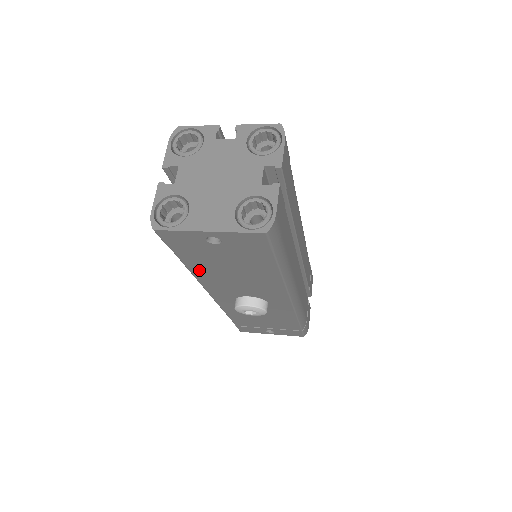
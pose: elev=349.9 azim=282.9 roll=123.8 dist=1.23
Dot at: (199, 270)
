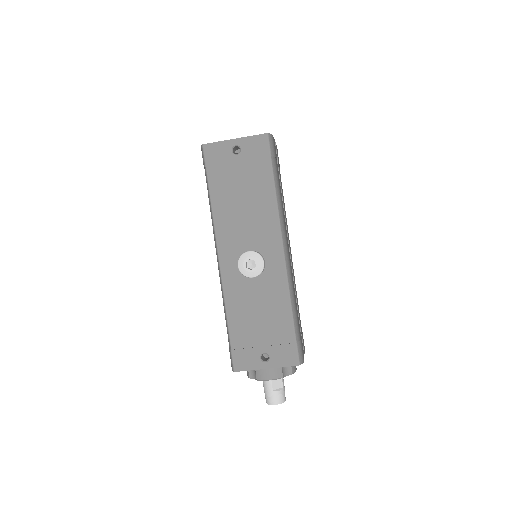
Dot at: (219, 204)
